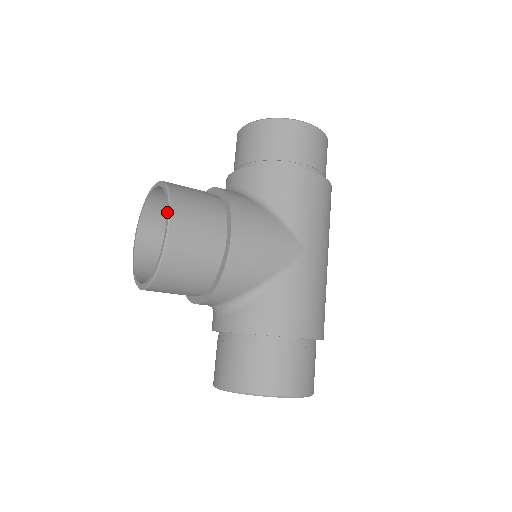
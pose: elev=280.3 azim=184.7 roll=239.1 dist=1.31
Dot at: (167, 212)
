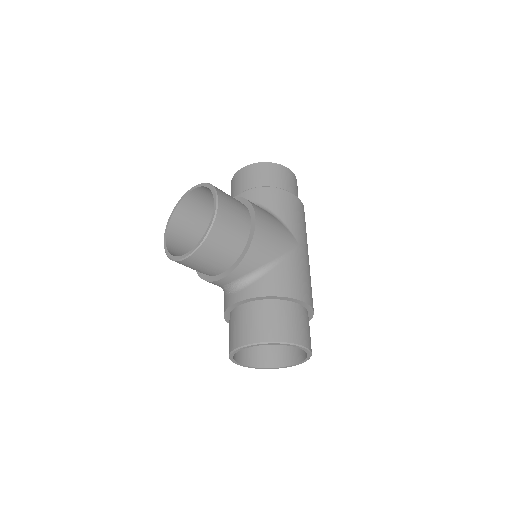
Dot at: (214, 195)
